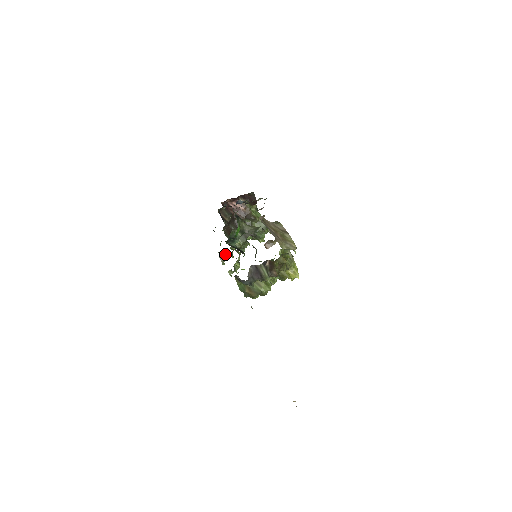
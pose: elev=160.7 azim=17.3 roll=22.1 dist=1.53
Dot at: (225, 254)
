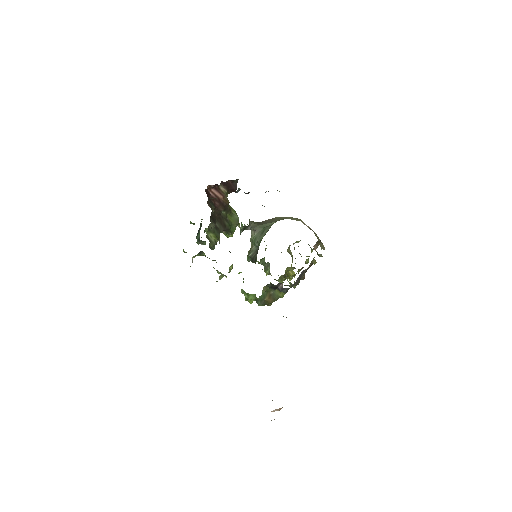
Dot at: (197, 254)
